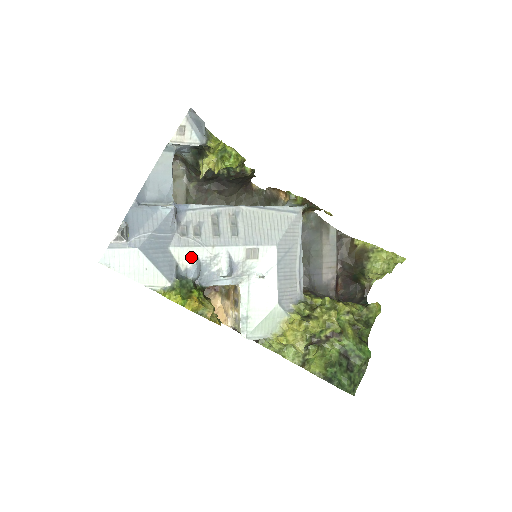
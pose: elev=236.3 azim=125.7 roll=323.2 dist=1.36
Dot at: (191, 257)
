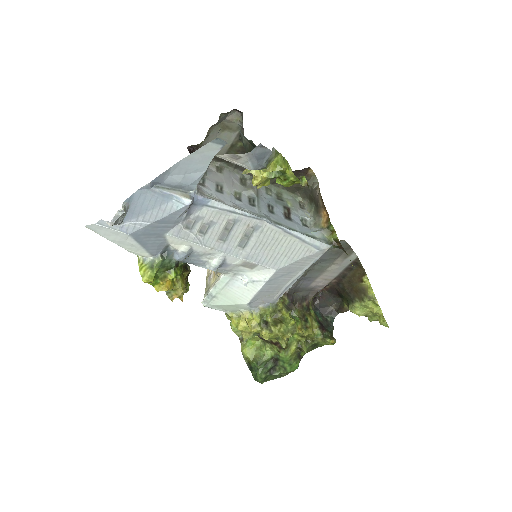
Dot at: (185, 246)
